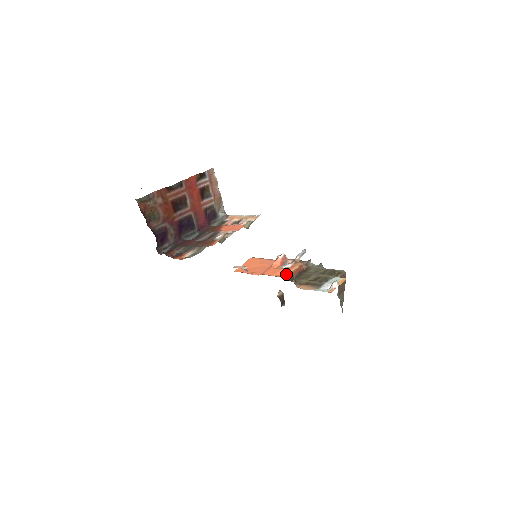
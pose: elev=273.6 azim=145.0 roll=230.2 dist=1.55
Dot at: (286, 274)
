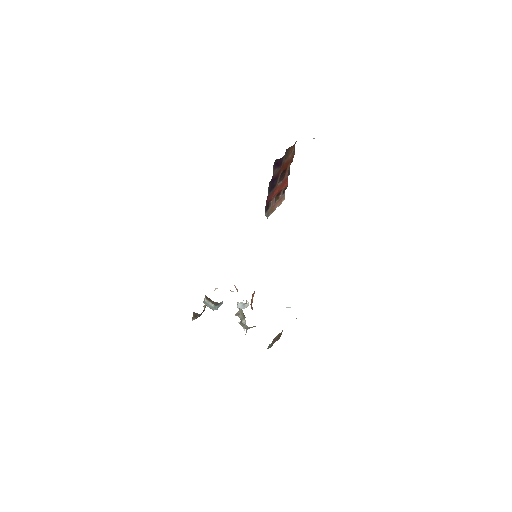
Dot at: occluded
